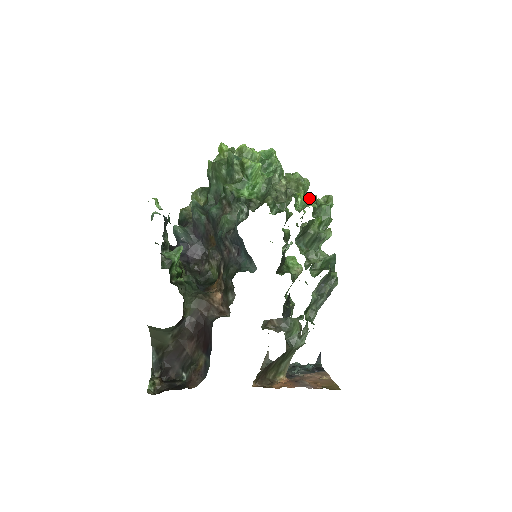
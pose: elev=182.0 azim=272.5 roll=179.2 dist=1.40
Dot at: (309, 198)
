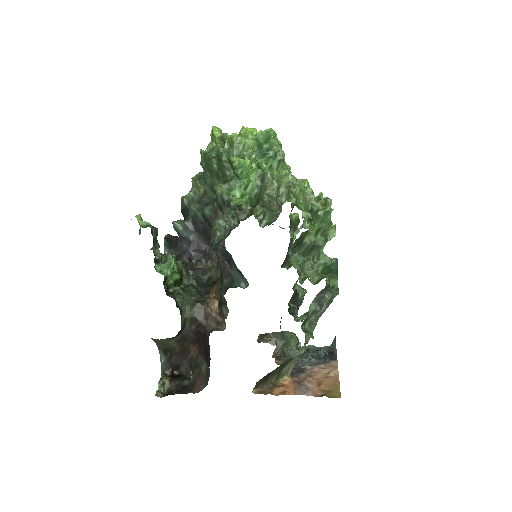
Dot at: (303, 205)
